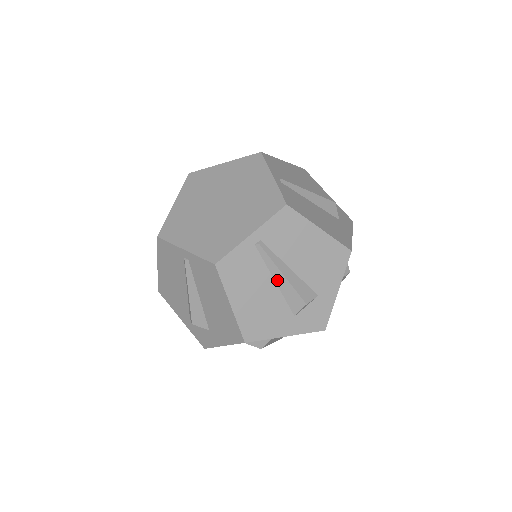
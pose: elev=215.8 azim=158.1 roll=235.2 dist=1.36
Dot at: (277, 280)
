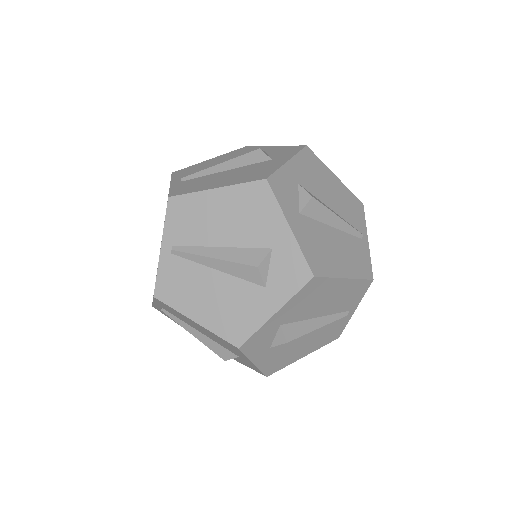
Dot at: (216, 267)
